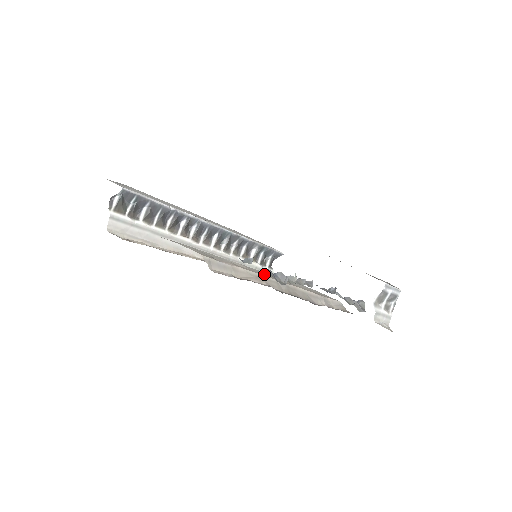
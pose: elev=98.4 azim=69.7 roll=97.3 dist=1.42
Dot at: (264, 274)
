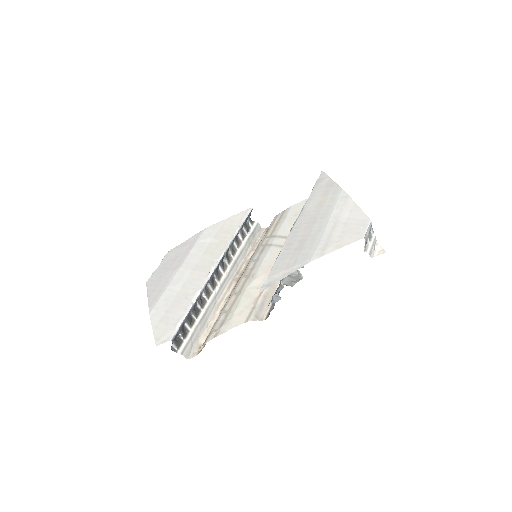
Dot at: (272, 262)
